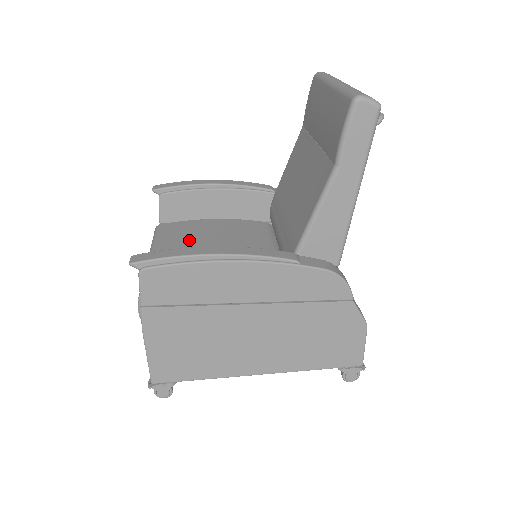
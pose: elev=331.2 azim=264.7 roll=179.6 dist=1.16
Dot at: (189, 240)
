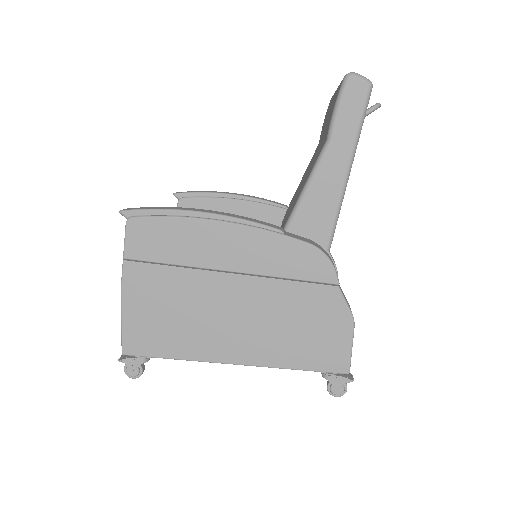
Dot at: occluded
